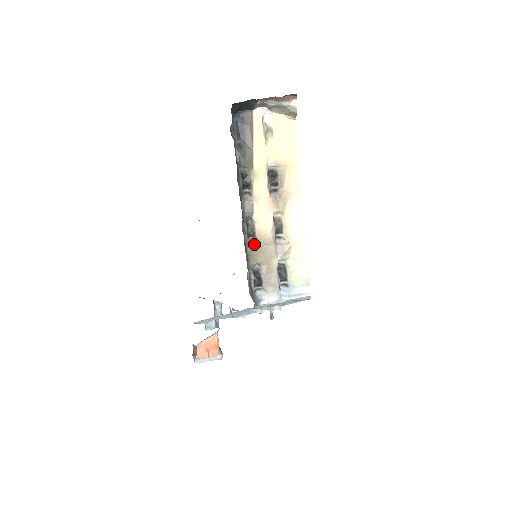
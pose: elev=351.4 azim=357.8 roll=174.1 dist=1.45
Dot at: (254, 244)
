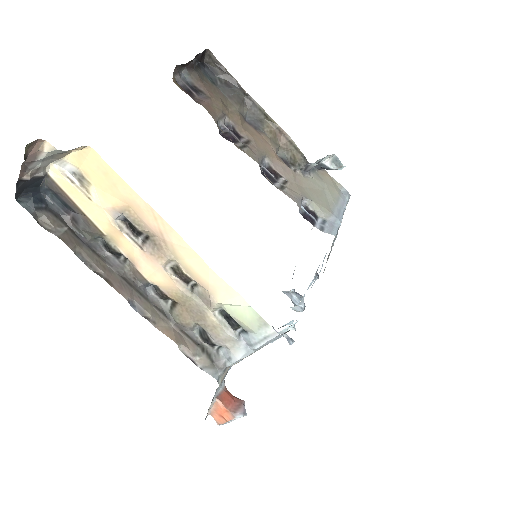
Dot at: (177, 306)
